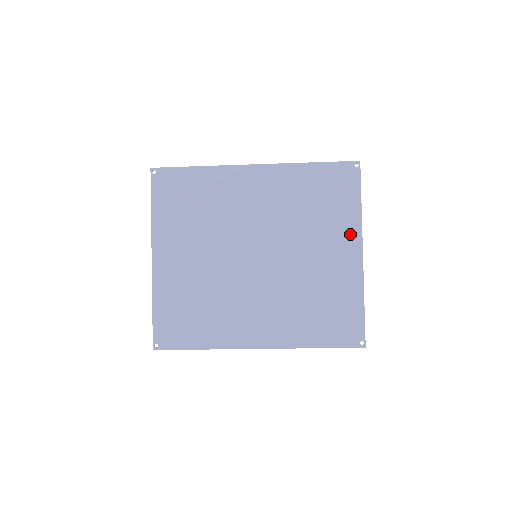
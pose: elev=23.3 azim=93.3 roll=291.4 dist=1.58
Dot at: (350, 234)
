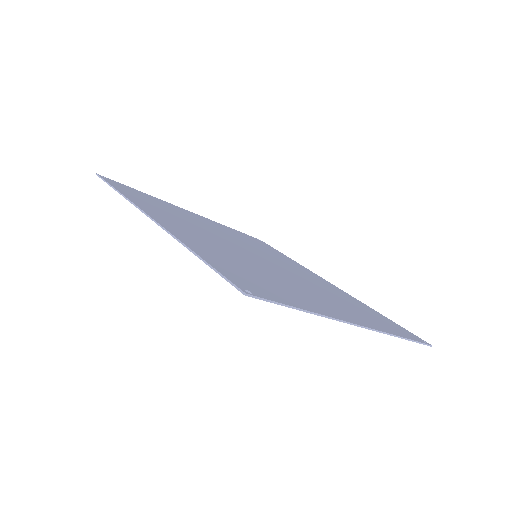
Dot at: occluded
